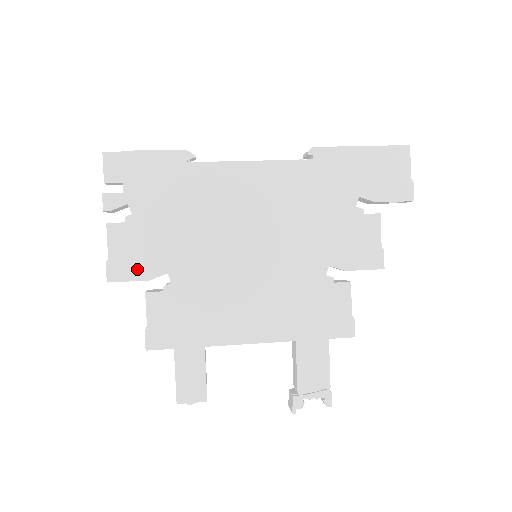
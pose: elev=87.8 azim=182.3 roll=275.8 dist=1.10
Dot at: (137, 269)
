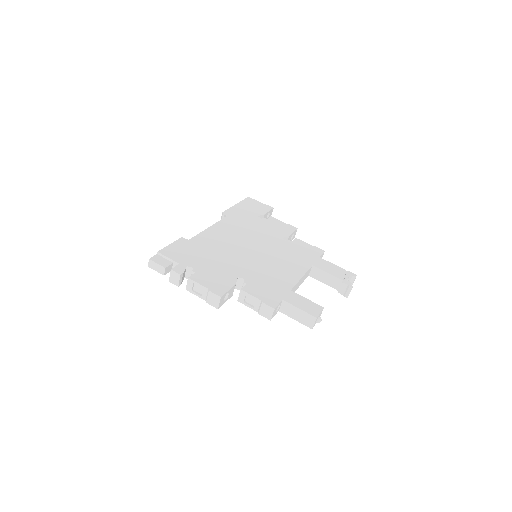
Dot at: (225, 284)
